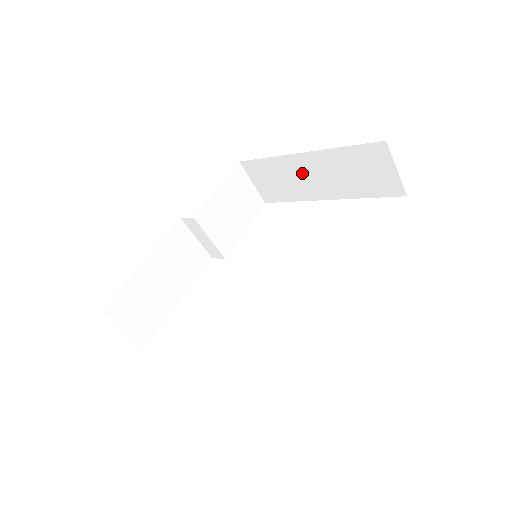
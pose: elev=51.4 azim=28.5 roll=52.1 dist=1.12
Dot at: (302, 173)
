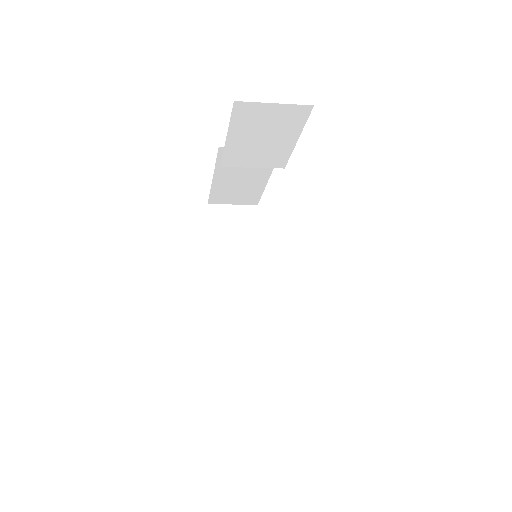
Dot at: occluded
